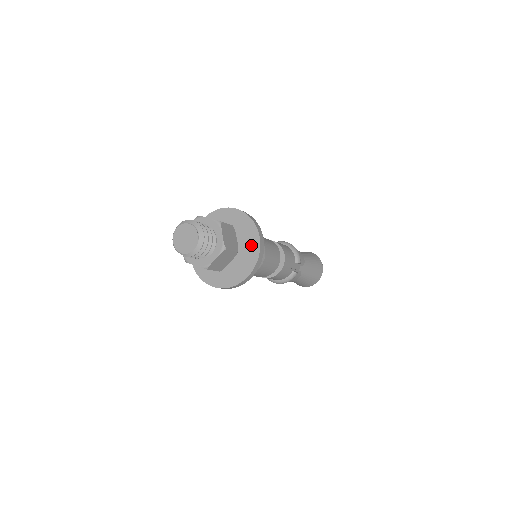
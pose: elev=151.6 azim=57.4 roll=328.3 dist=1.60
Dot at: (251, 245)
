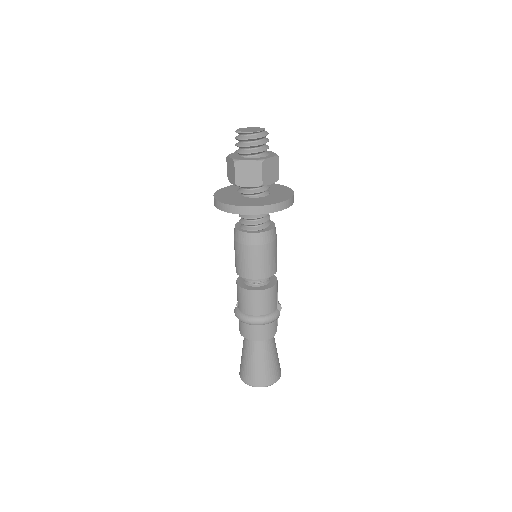
Dot at: (283, 191)
